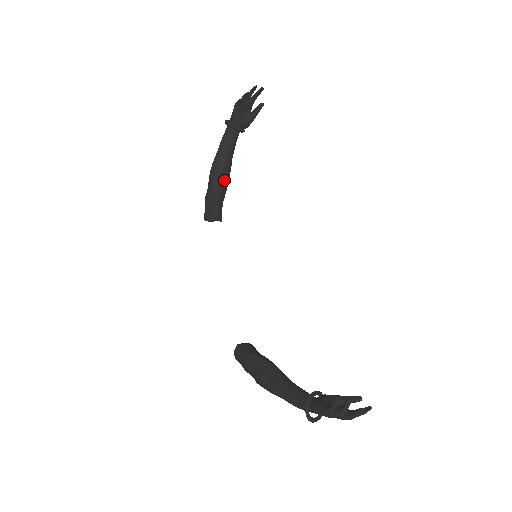
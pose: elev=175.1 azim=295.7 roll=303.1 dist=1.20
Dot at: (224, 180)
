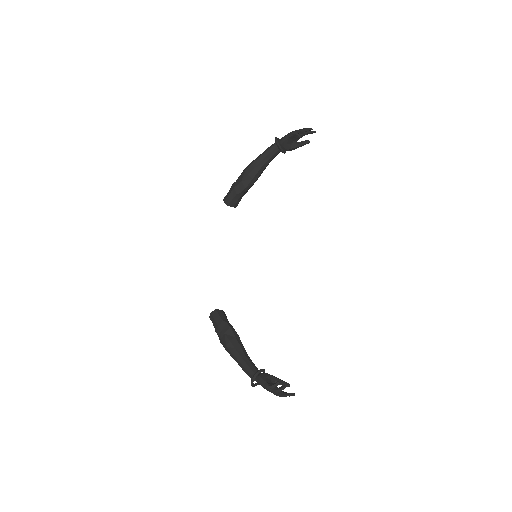
Dot at: (253, 181)
